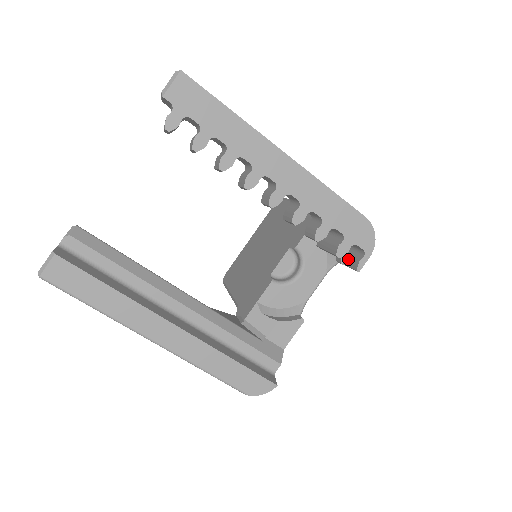
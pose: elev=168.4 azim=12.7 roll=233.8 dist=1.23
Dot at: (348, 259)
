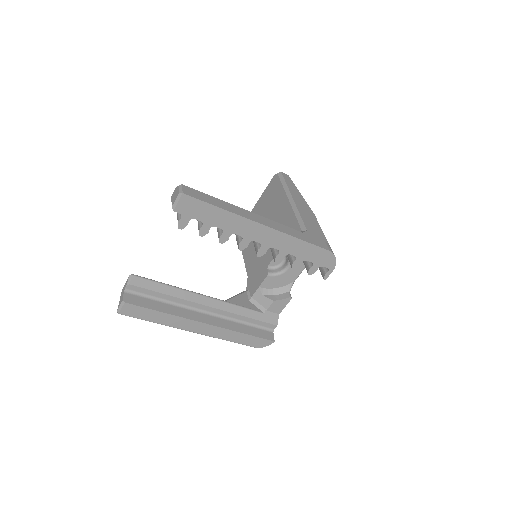
Dot at: occluded
